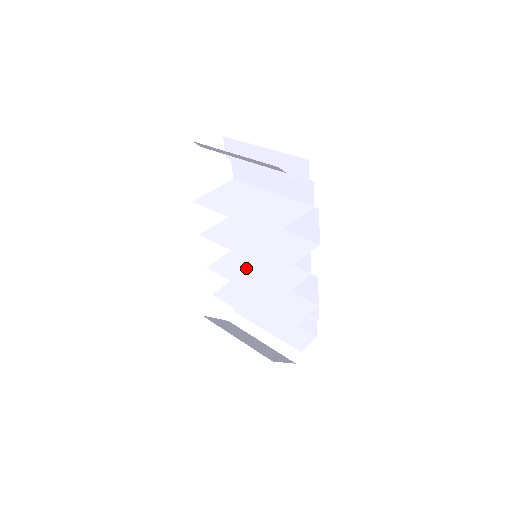
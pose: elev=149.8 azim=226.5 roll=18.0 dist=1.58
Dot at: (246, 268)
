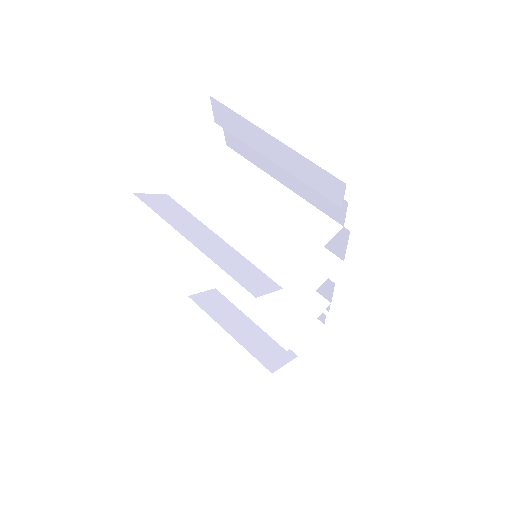
Dot at: occluded
